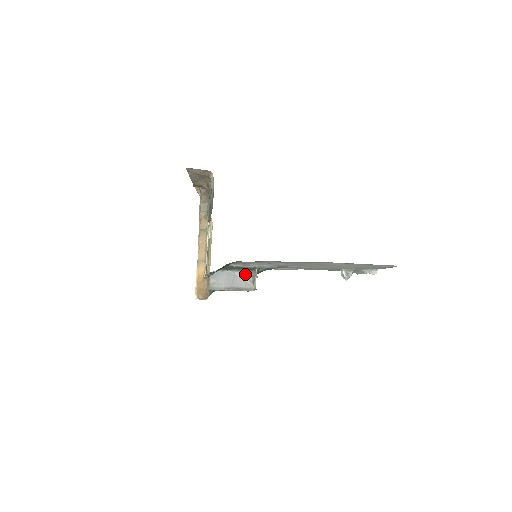
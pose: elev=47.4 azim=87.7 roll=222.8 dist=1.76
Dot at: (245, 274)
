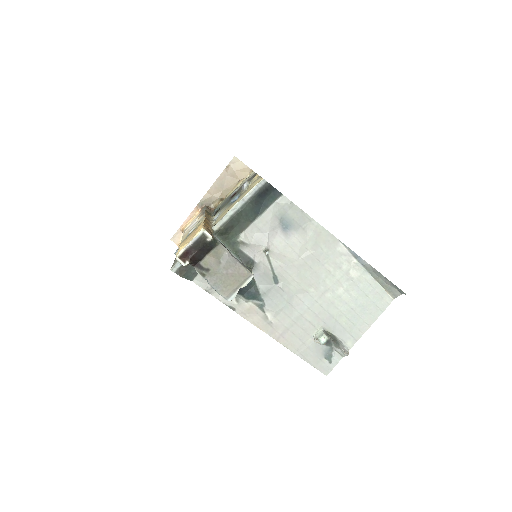
Dot at: (241, 263)
